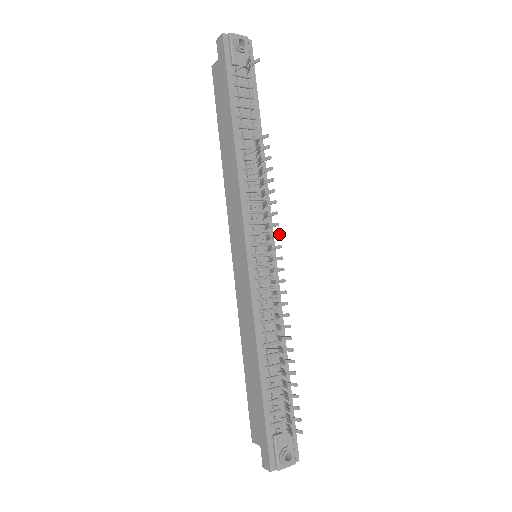
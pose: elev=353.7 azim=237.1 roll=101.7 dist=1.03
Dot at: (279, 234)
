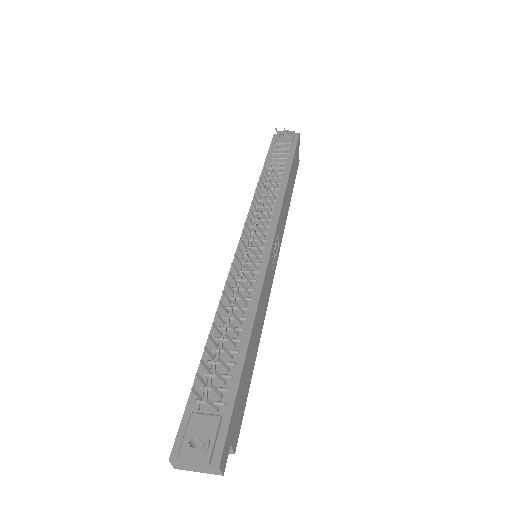
Dot at: (258, 215)
